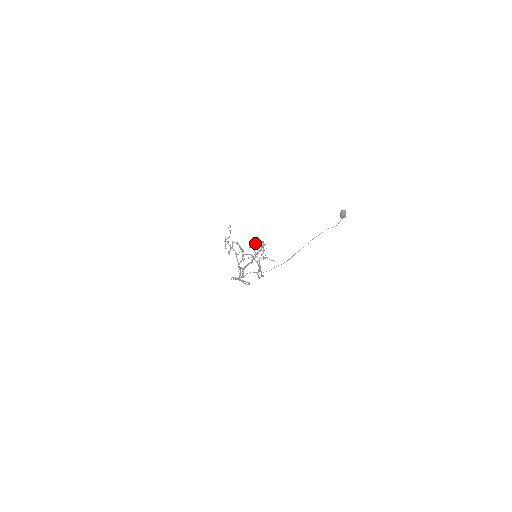
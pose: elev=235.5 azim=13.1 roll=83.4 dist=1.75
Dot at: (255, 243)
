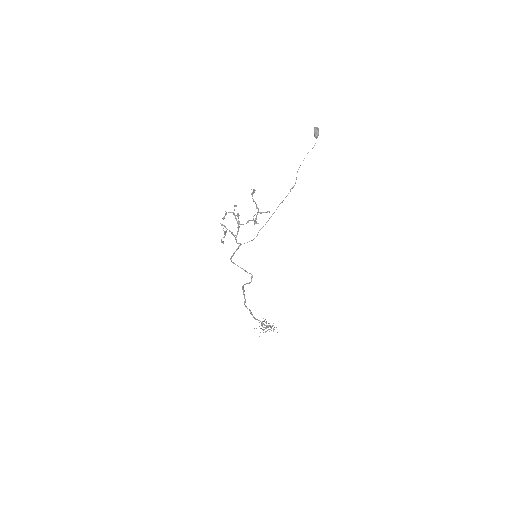
Dot at: (264, 329)
